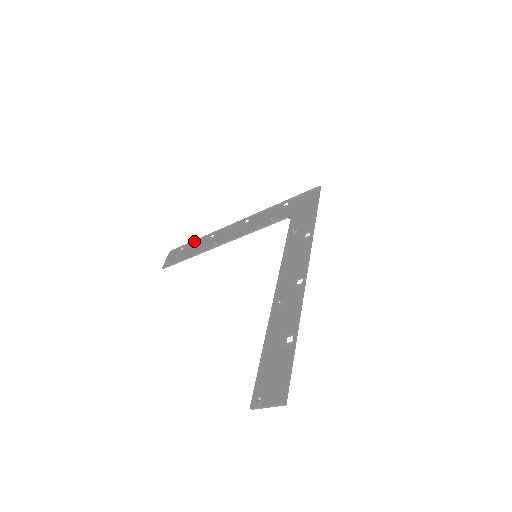
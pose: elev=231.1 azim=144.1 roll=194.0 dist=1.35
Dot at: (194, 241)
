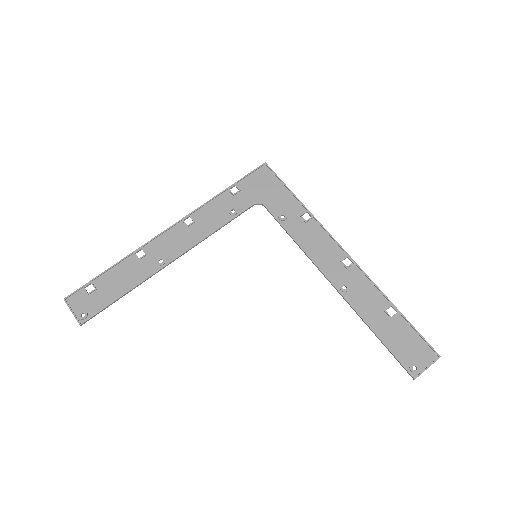
Dot at: (107, 270)
